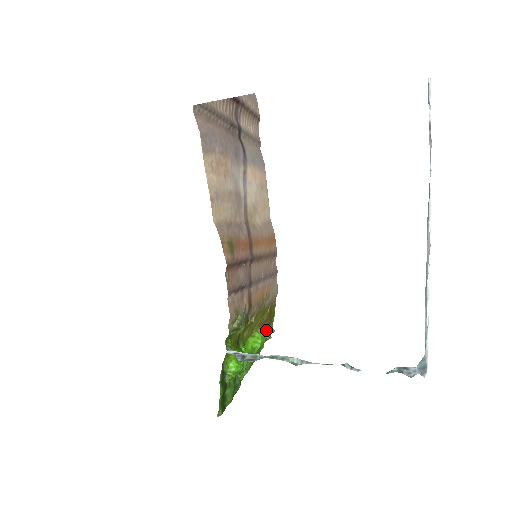
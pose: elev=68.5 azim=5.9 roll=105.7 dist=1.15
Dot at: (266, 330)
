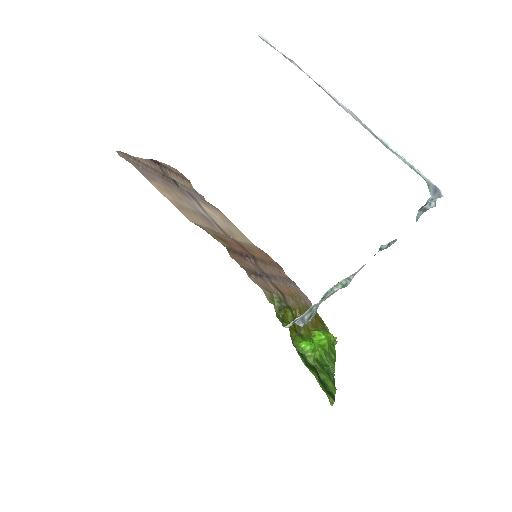
Dot at: occluded
